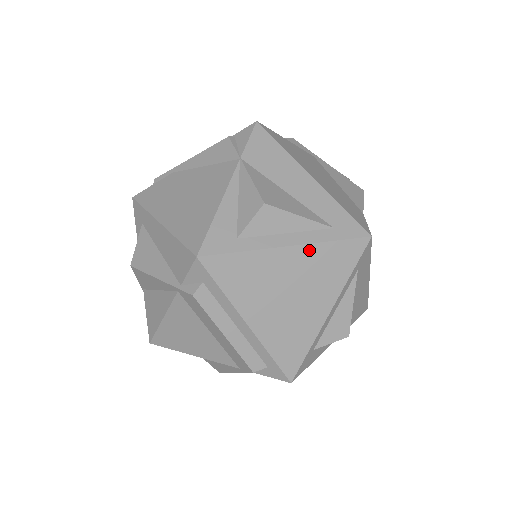
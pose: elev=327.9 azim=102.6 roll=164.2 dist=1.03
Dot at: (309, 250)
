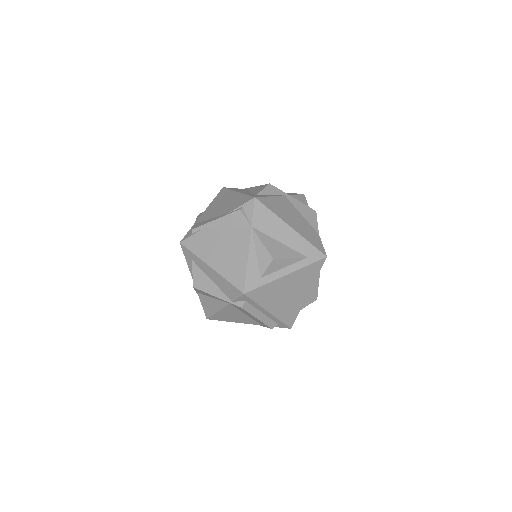
Dot at: (297, 273)
